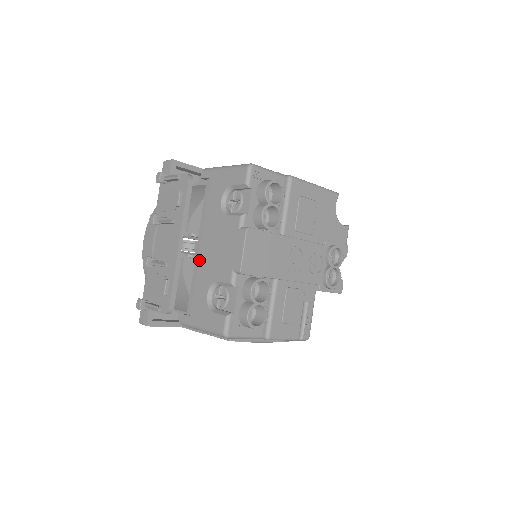
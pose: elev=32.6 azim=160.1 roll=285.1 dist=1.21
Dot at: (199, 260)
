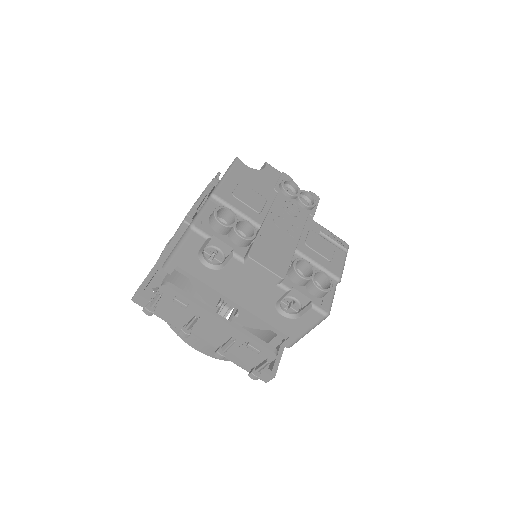
Dot at: (246, 309)
